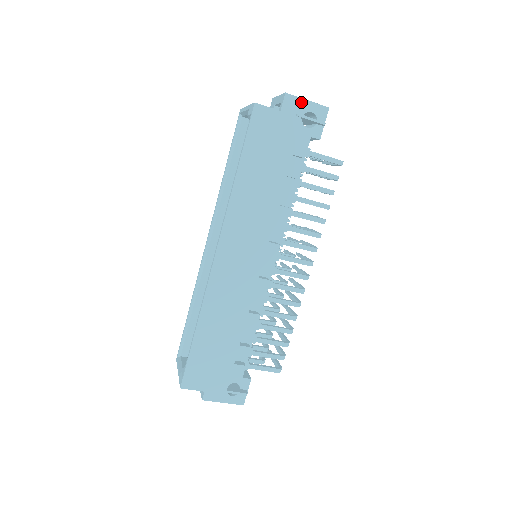
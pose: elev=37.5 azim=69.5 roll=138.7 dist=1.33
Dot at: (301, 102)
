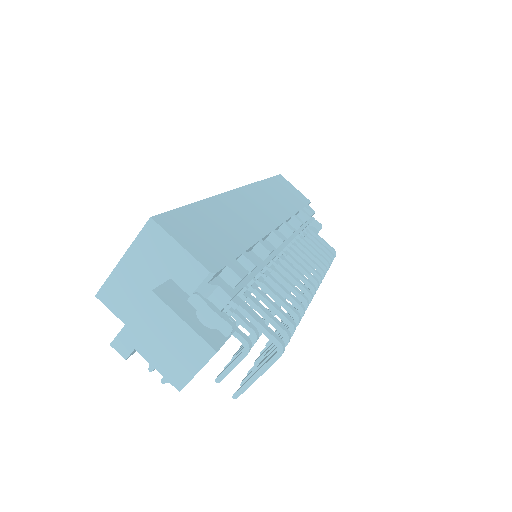
Dot at: occluded
